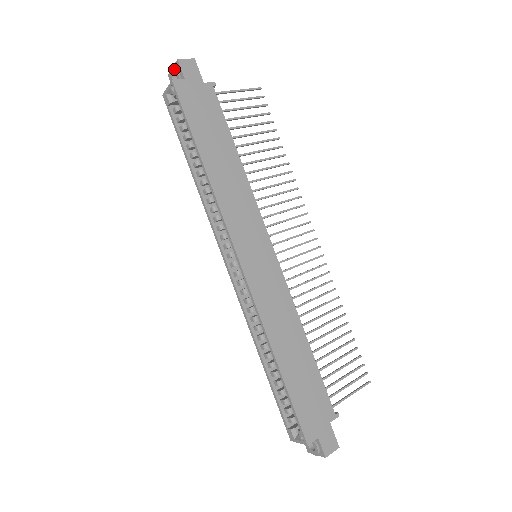
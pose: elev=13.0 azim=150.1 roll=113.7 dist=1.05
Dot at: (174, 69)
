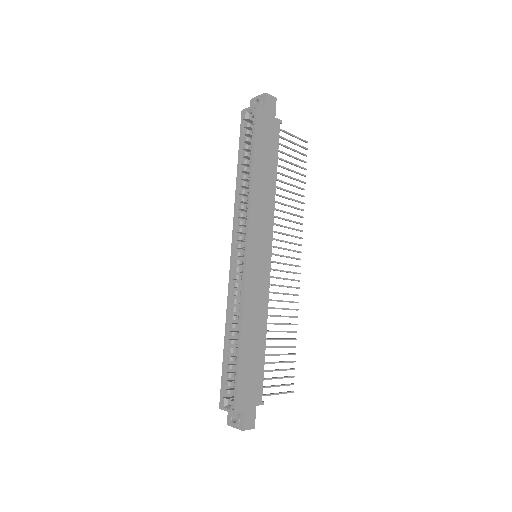
Dot at: (260, 97)
